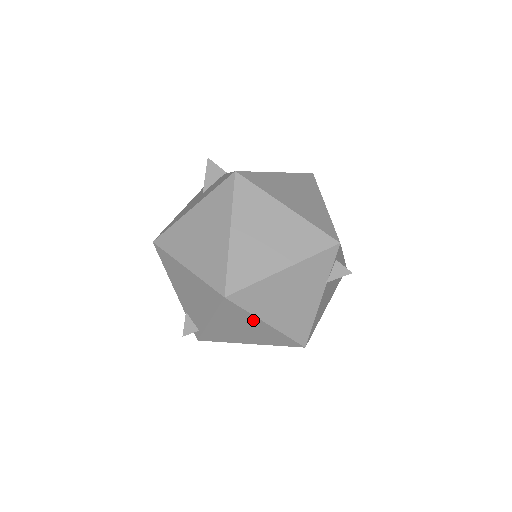
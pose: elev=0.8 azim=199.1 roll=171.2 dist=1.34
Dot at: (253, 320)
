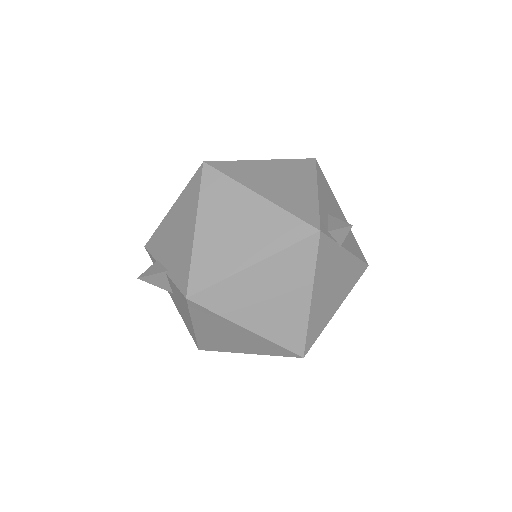
Dot at: occluded
